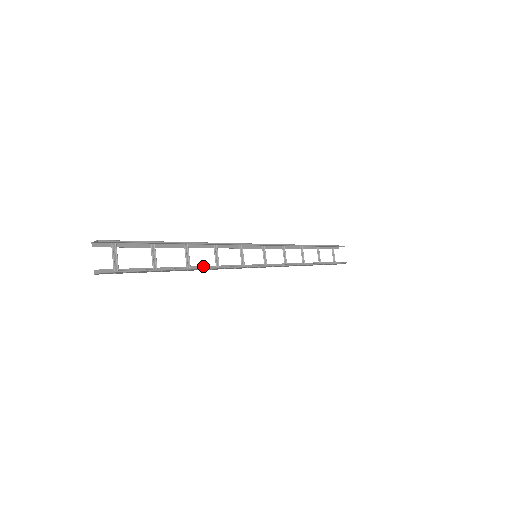
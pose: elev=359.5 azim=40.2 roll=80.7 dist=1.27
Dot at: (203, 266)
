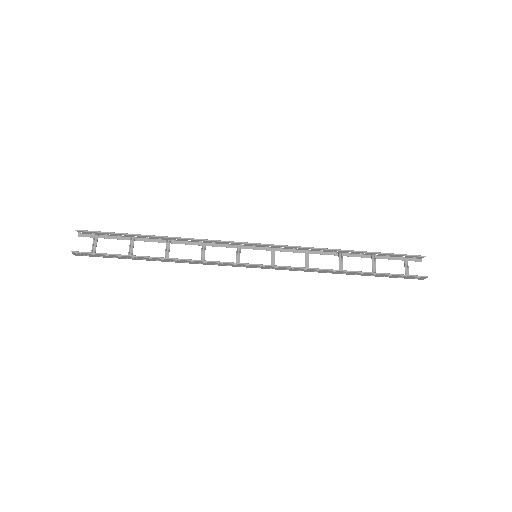
Dot at: occluded
